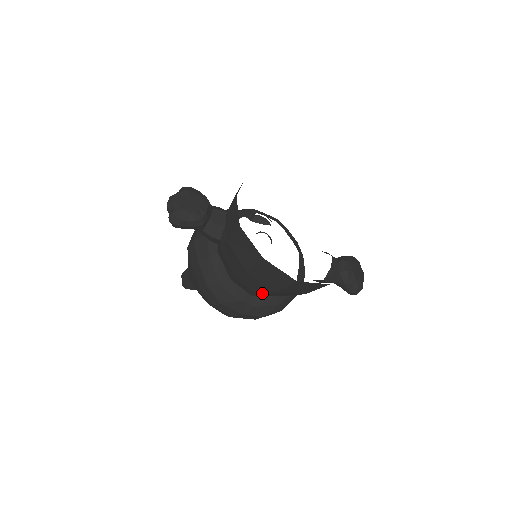
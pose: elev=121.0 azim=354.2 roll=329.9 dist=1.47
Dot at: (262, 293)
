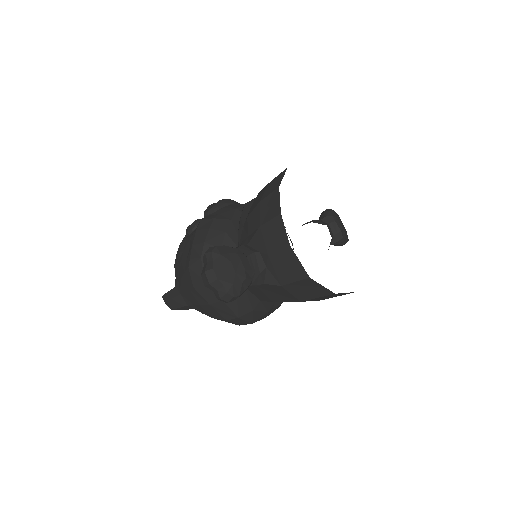
Dot at: occluded
